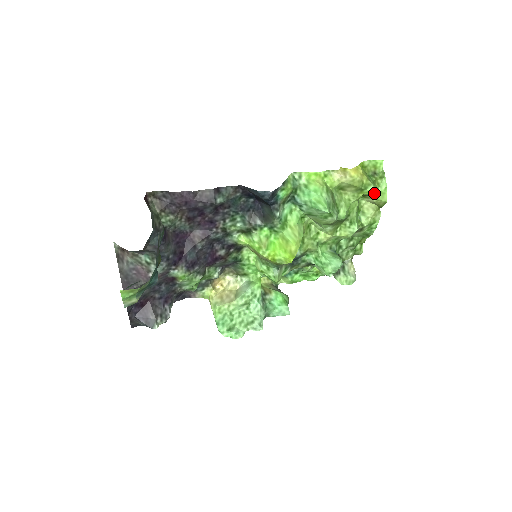
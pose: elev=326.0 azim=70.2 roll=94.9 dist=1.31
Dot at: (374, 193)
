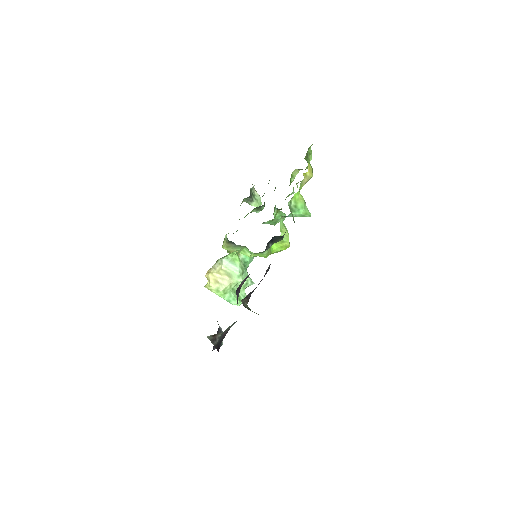
Dot at: occluded
